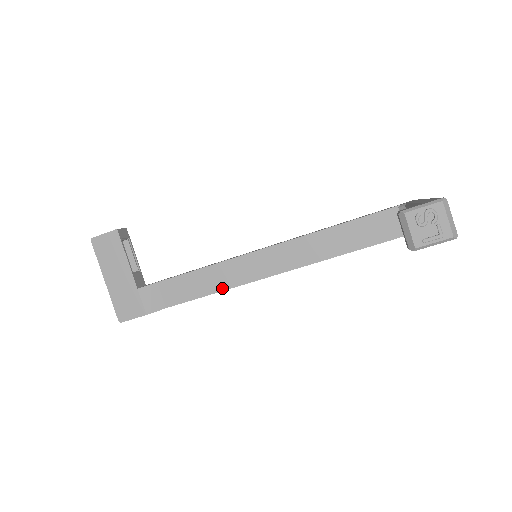
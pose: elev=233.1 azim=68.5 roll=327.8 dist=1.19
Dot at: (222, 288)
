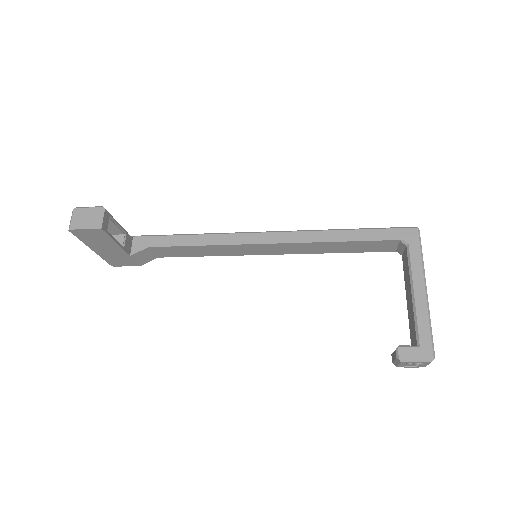
Dot at: (216, 255)
